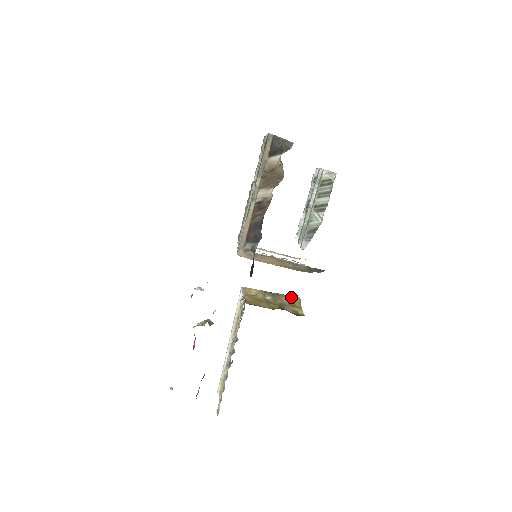
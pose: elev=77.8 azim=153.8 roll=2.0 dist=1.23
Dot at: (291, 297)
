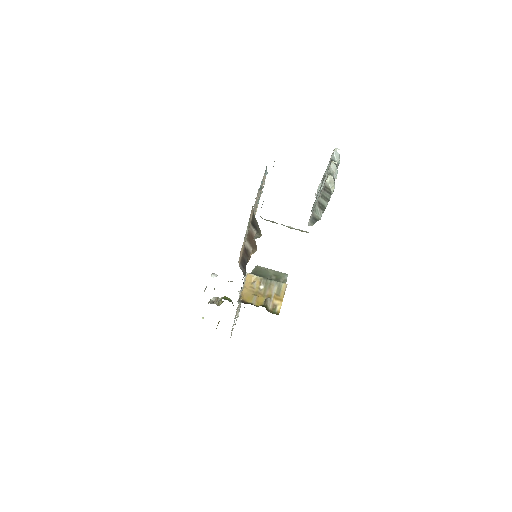
Dot at: (280, 285)
